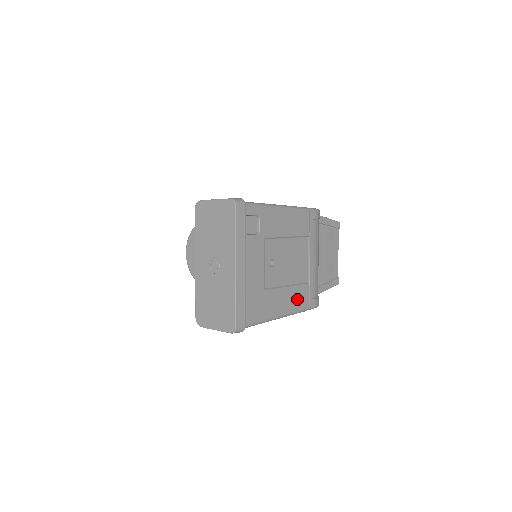
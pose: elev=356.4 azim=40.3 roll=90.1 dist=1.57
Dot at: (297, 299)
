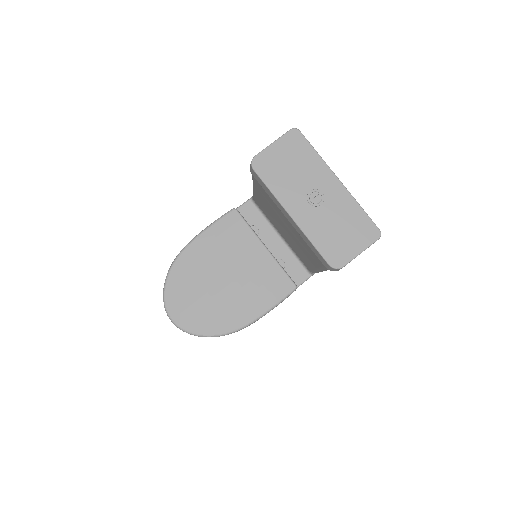
Dot at: occluded
